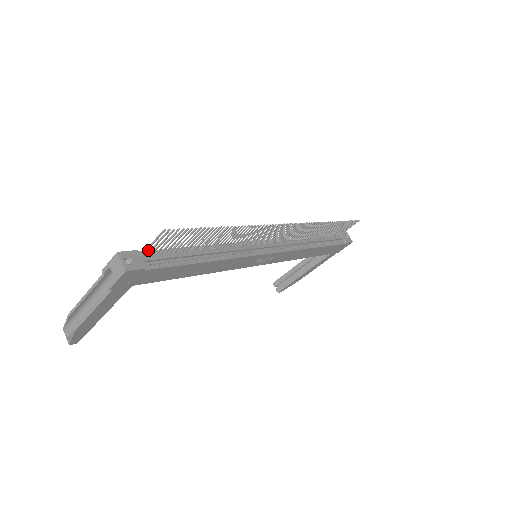
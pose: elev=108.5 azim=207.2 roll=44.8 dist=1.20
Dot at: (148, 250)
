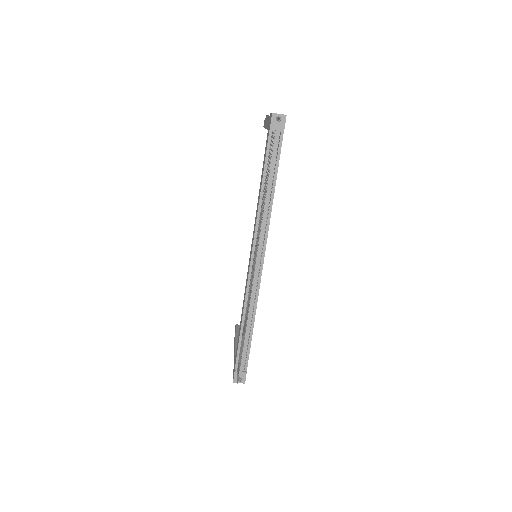
Dot at: (235, 363)
